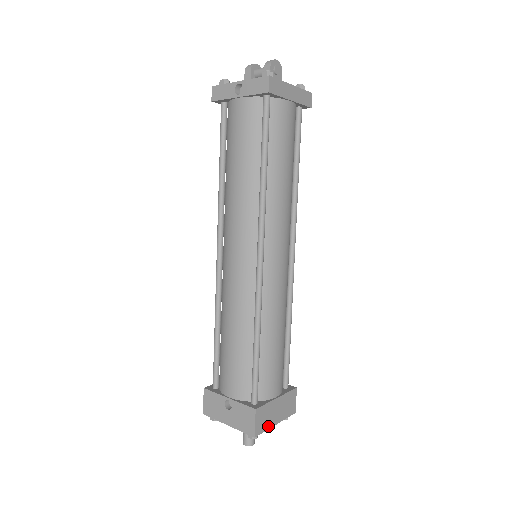
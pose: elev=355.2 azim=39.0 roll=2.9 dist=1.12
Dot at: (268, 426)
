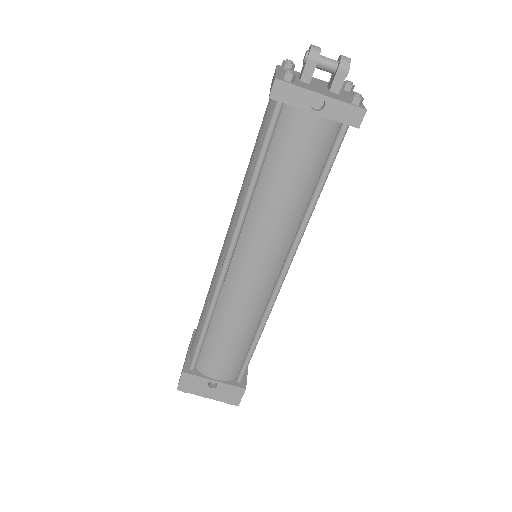
Dot at: occluded
